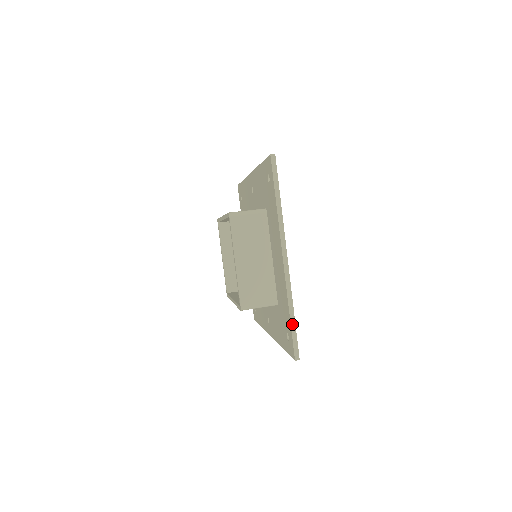
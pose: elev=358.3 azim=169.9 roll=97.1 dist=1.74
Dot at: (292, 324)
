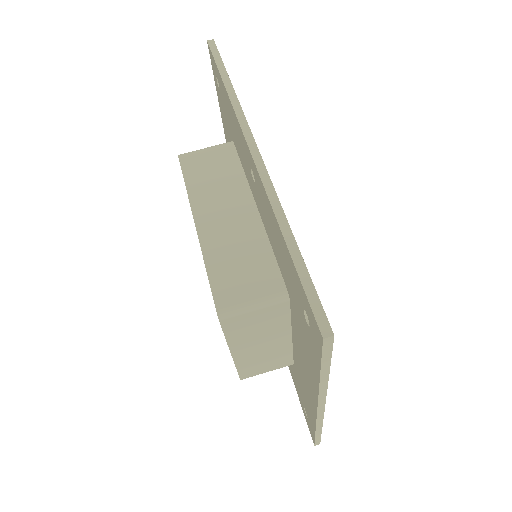
Dot at: (317, 434)
